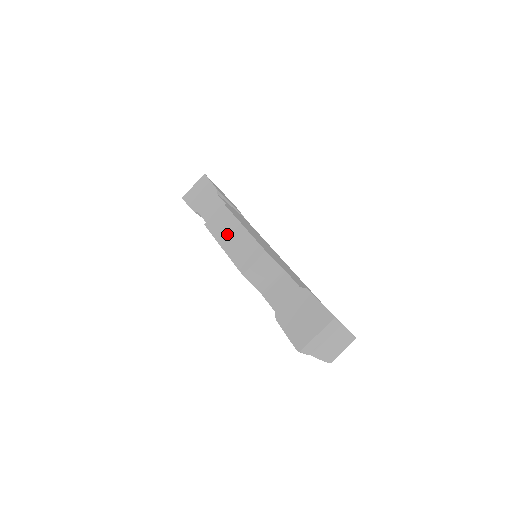
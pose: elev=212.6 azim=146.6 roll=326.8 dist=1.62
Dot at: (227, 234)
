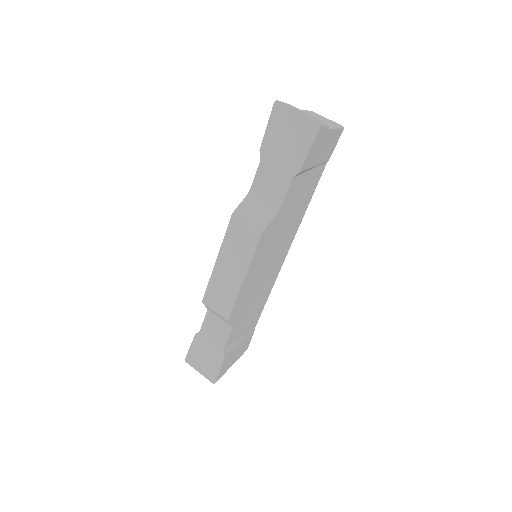
Dot at: (230, 260)
